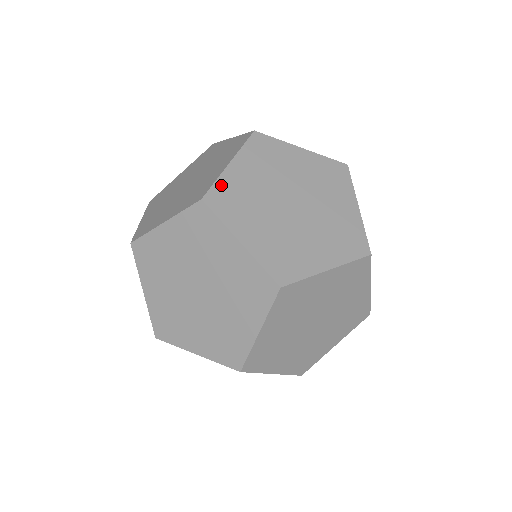
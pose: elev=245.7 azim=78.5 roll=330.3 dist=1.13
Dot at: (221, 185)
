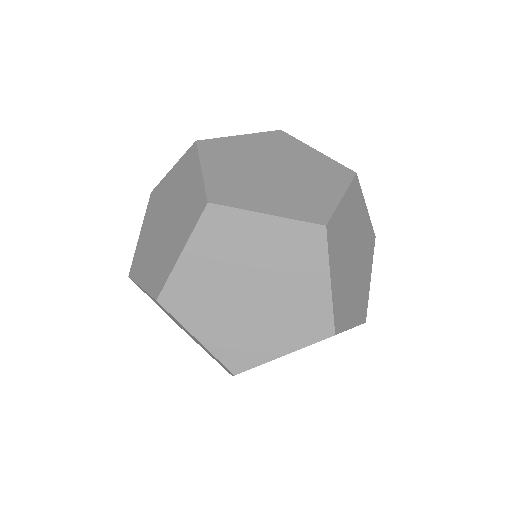
Dot at: occluded
